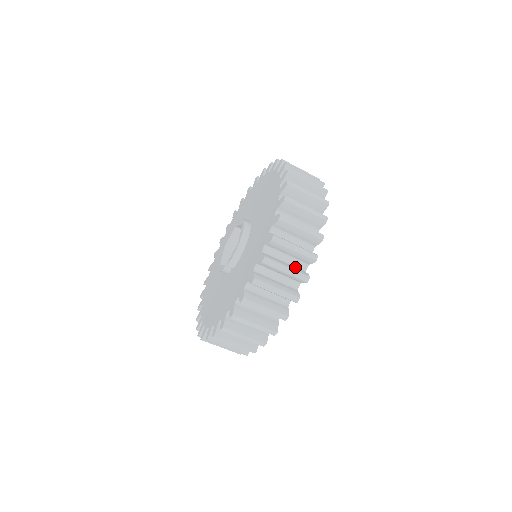
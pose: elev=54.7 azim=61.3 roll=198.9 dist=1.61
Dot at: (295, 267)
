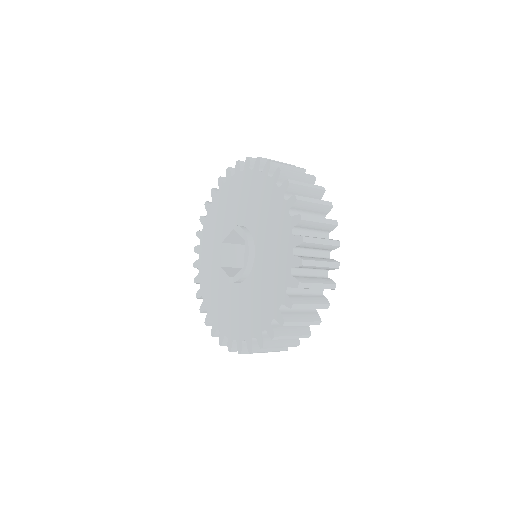
Dot at: (307, 311)
